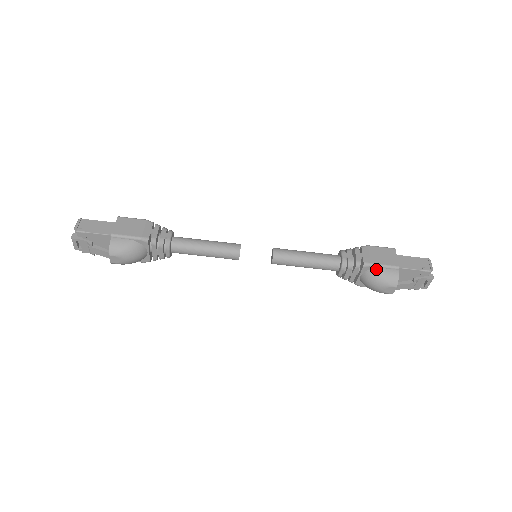
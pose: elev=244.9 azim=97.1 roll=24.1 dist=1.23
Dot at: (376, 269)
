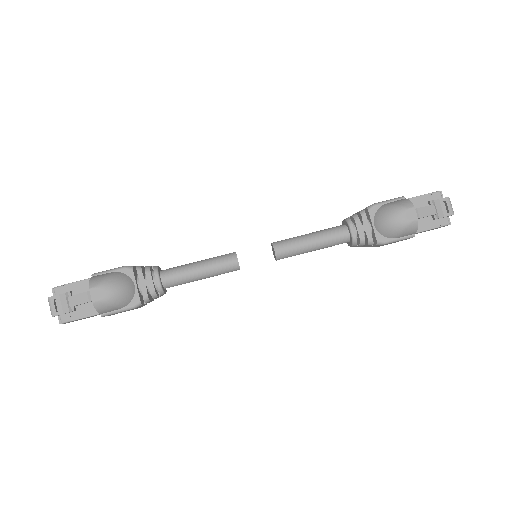
Dot at: (382, 206)
